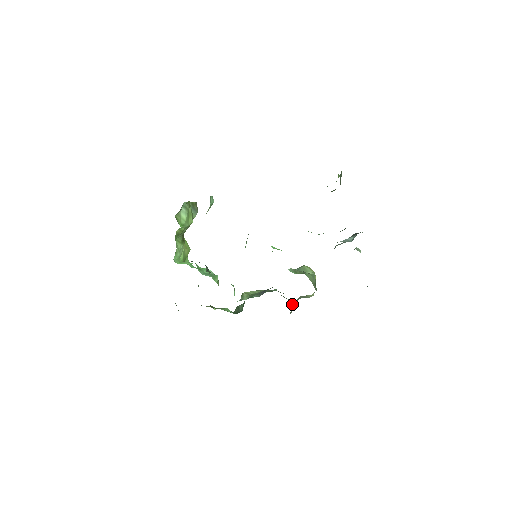
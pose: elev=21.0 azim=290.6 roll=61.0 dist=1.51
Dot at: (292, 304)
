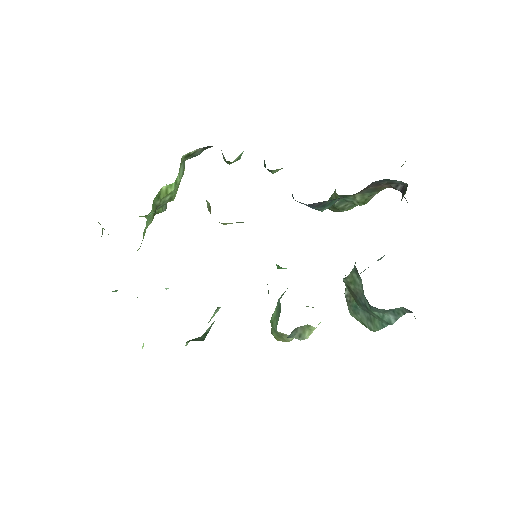
Dot at: occluded
